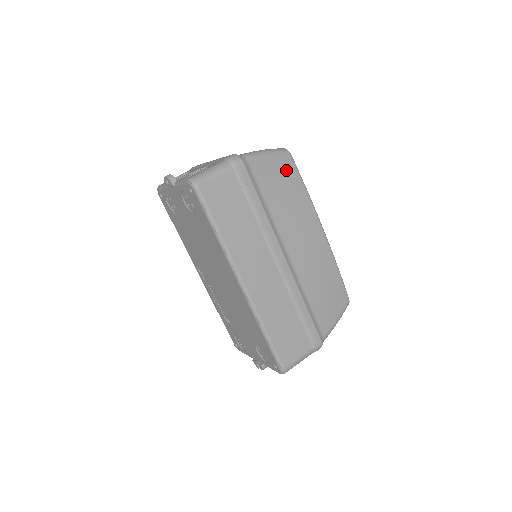
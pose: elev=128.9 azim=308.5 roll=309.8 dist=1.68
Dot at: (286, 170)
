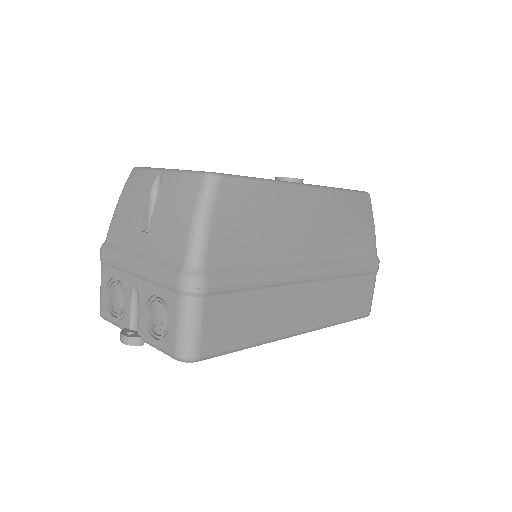
Dot at: (236, 202)
